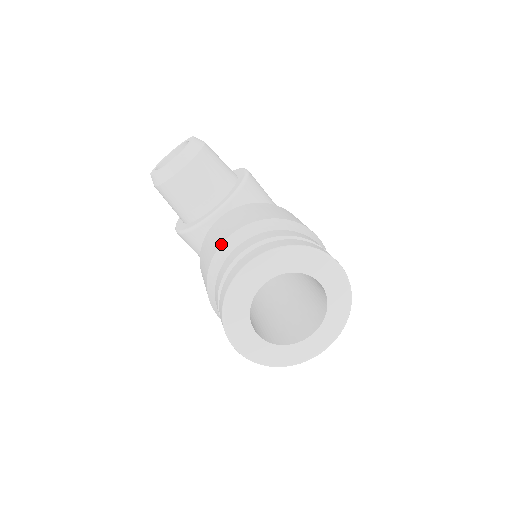
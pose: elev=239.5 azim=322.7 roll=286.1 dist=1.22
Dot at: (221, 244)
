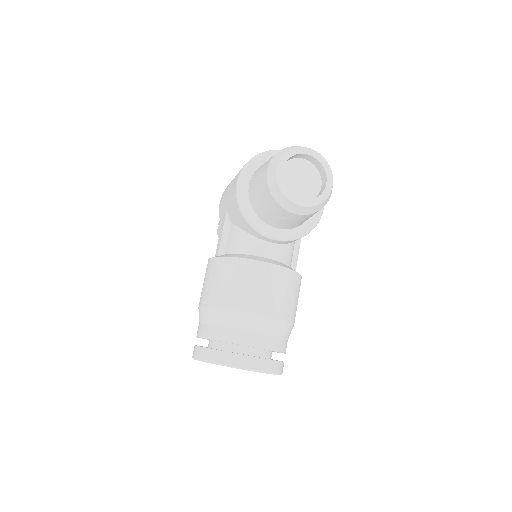
Dot at: (251, 313)
